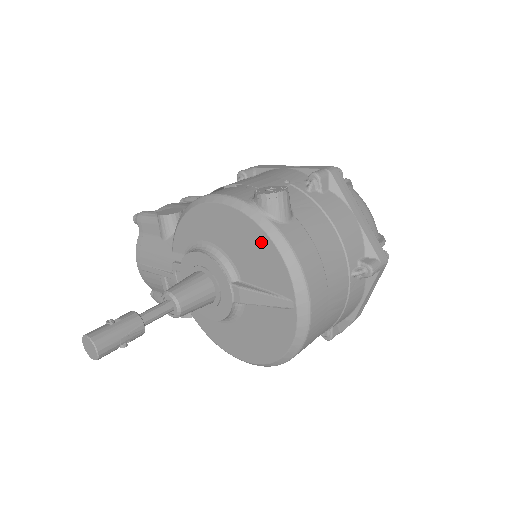
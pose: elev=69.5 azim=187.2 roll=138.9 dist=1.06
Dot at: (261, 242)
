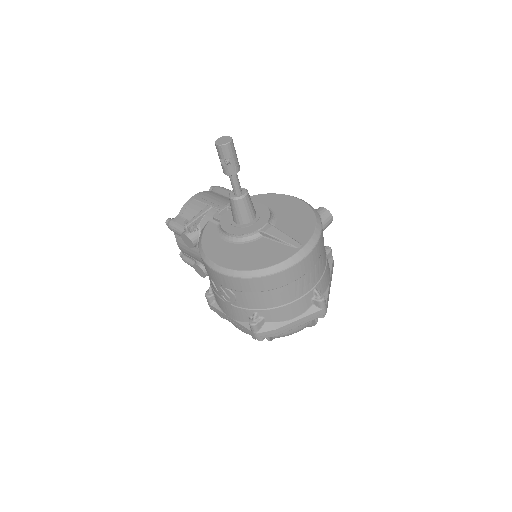
Dot at: (308, 218)
